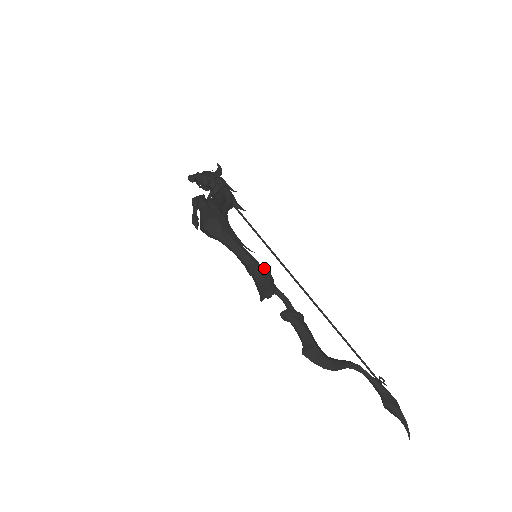
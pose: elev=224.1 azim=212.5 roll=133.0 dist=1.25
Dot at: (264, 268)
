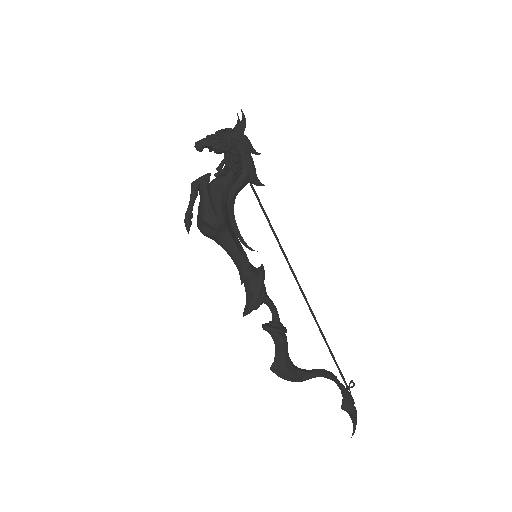
Dot at: (257, 279)
